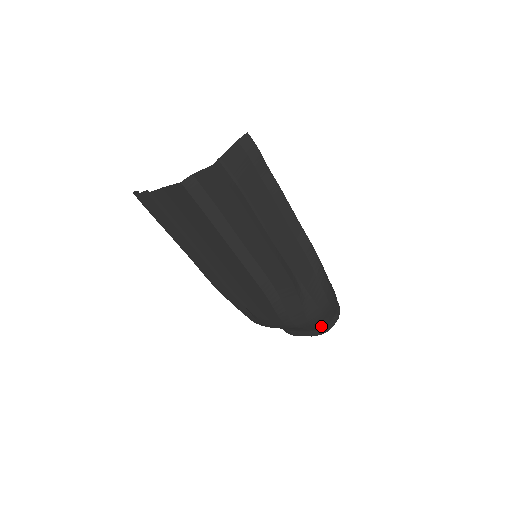
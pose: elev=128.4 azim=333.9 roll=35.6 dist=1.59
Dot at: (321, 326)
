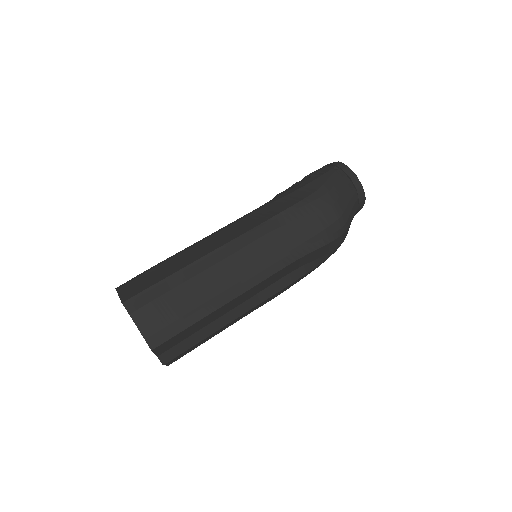
Dot at: (356, 204)
